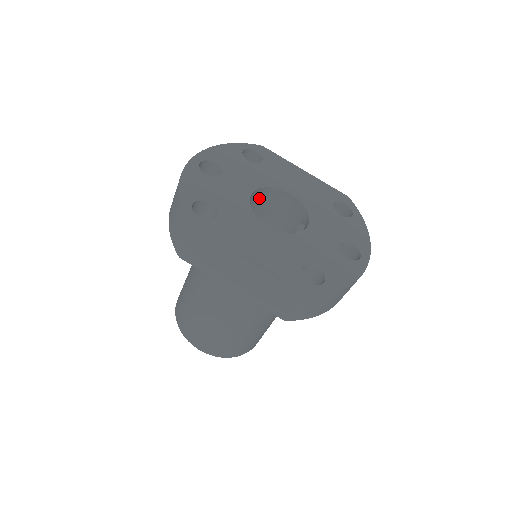
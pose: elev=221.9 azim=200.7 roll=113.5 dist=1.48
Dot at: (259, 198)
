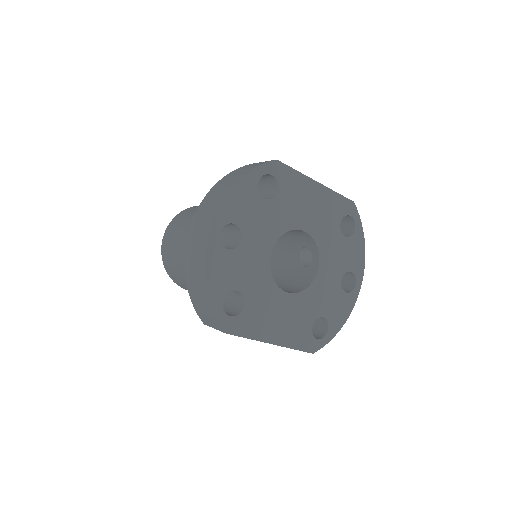
Dot at: occluded
